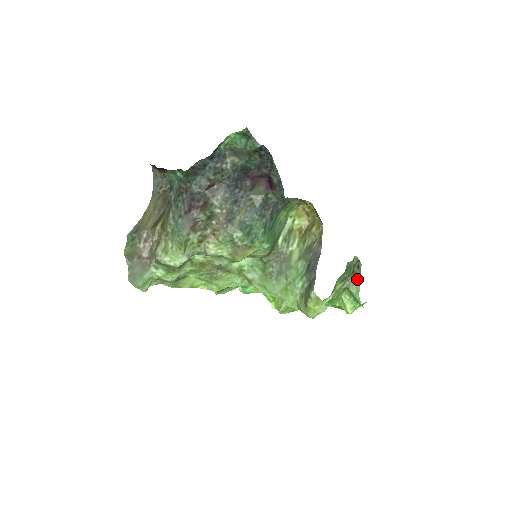
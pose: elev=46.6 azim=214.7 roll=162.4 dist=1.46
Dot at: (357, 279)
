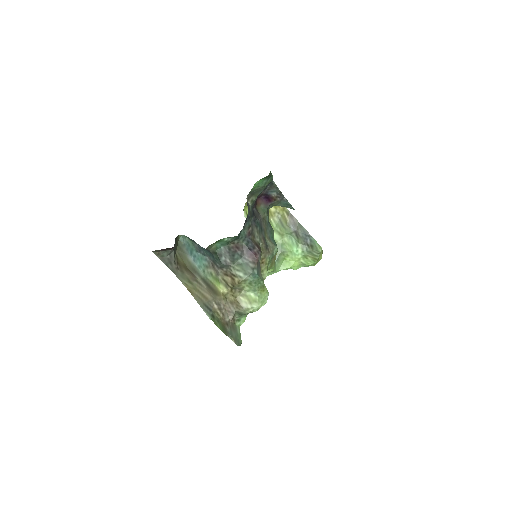
Dot at: occluded
